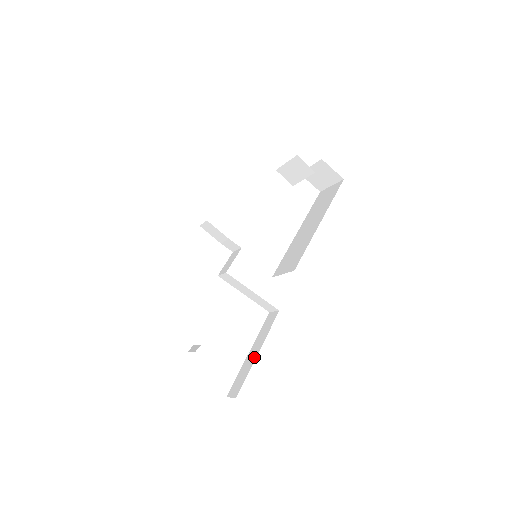
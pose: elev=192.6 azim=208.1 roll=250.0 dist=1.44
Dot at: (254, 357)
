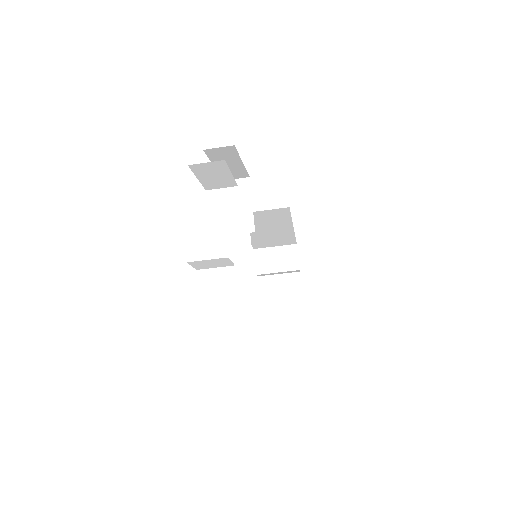
Dot at: occluded
